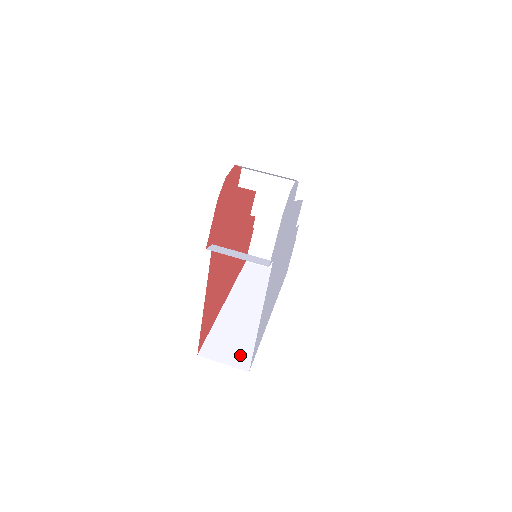
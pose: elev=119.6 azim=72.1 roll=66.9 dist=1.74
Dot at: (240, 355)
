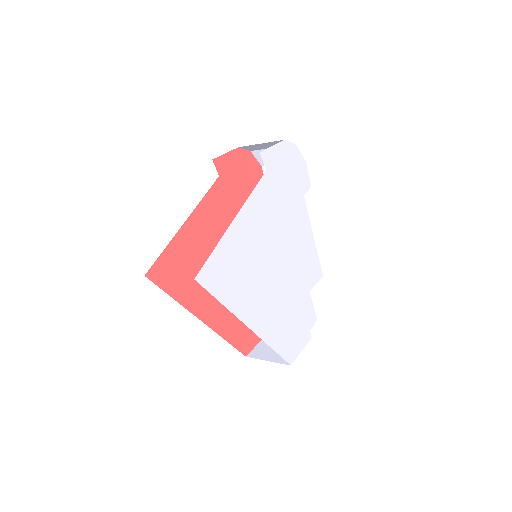
Dot at: occluded
